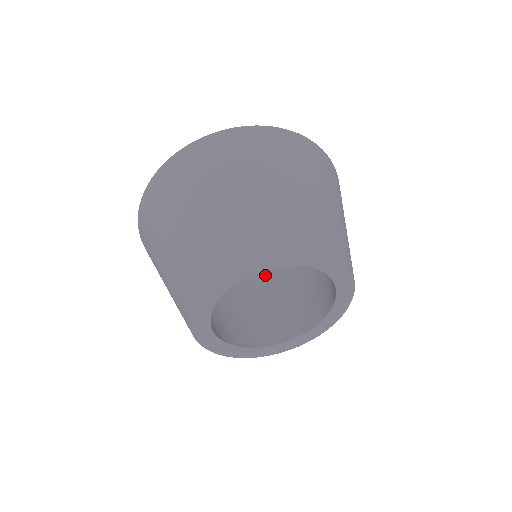
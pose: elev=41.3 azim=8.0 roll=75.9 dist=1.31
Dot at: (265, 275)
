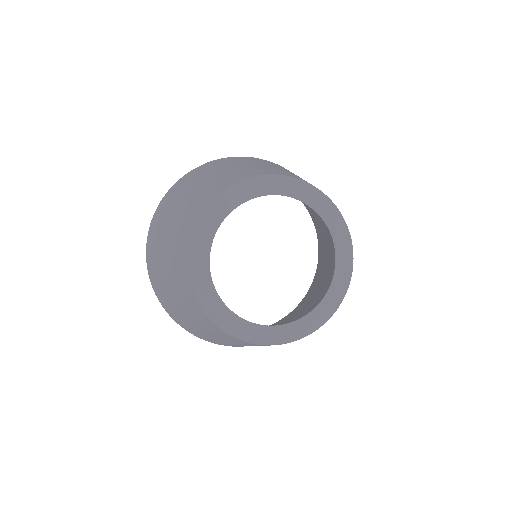
Dot at: occluded
